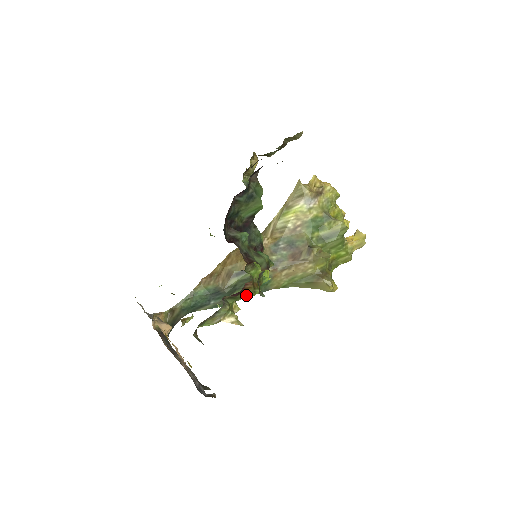
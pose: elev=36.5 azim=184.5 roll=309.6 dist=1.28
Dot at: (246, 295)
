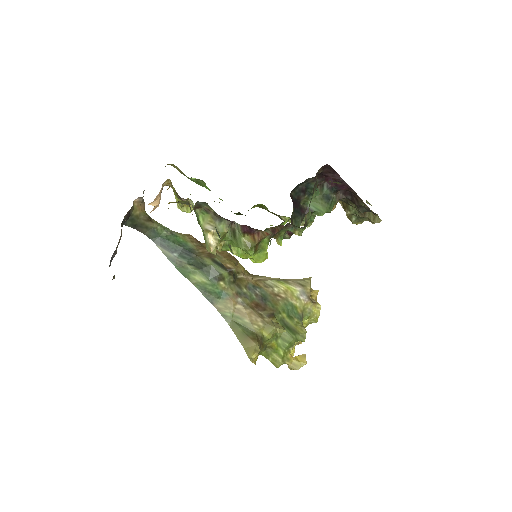
Dot at: (245, 243)
